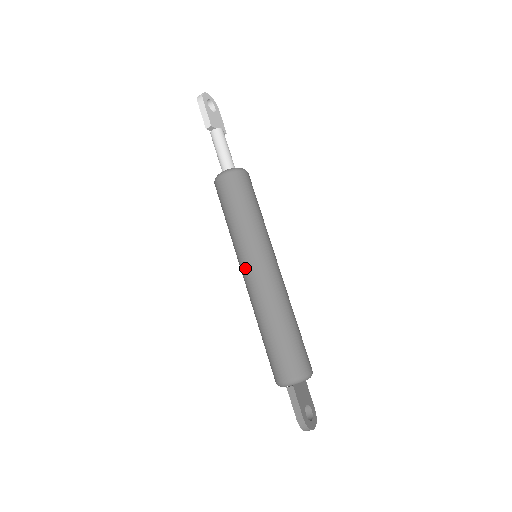
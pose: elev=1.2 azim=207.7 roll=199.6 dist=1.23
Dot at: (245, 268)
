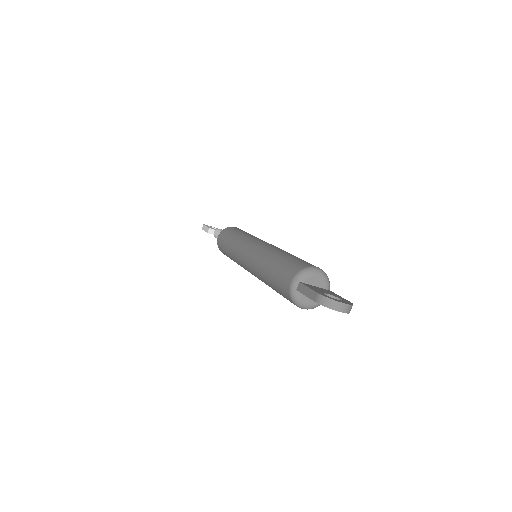
Dot at: (243, 260)
